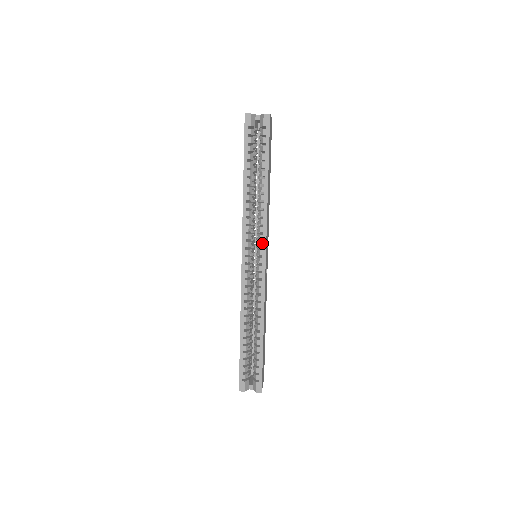
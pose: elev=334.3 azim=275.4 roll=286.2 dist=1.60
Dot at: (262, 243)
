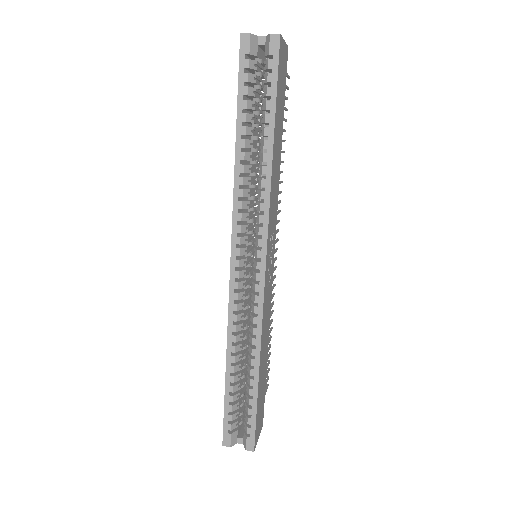
Dot at: (261, 240)
